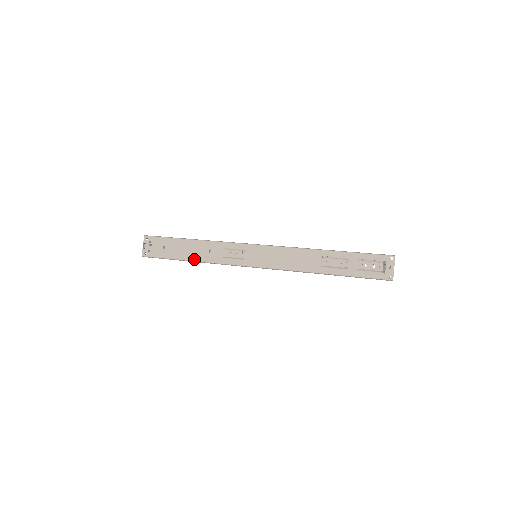
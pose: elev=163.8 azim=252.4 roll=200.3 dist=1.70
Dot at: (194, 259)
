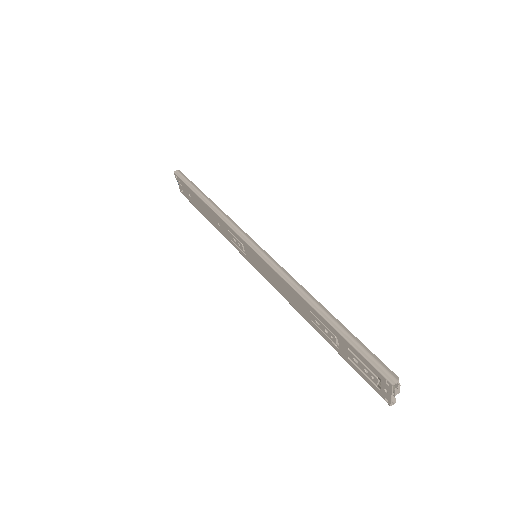
Dot at: (212, 223)
